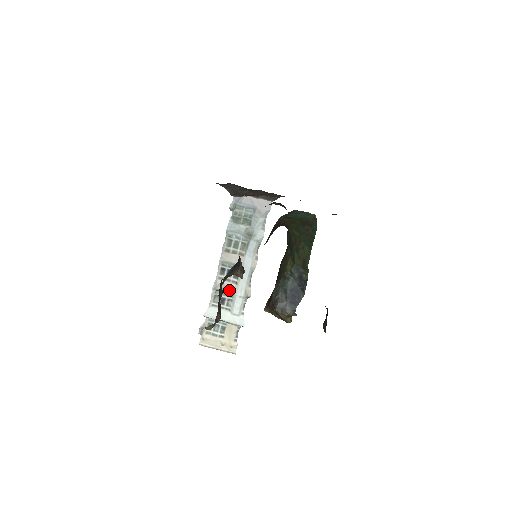
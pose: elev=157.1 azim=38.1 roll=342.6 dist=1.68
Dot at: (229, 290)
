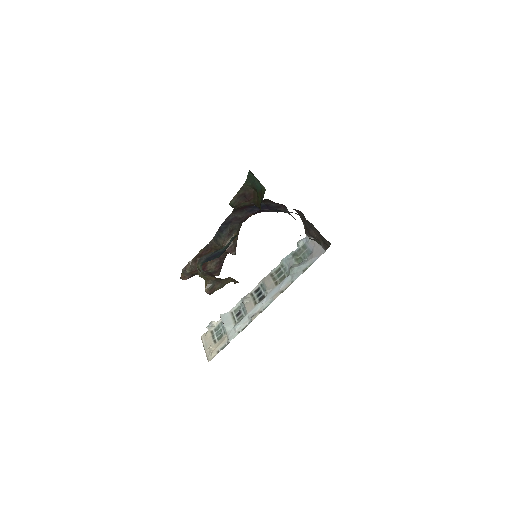
Dot at: (248, 306)
